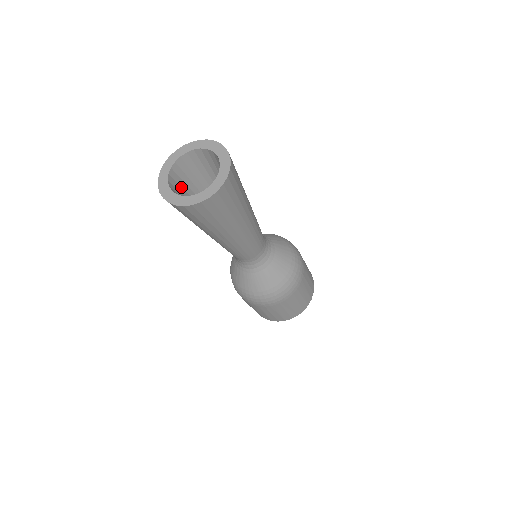
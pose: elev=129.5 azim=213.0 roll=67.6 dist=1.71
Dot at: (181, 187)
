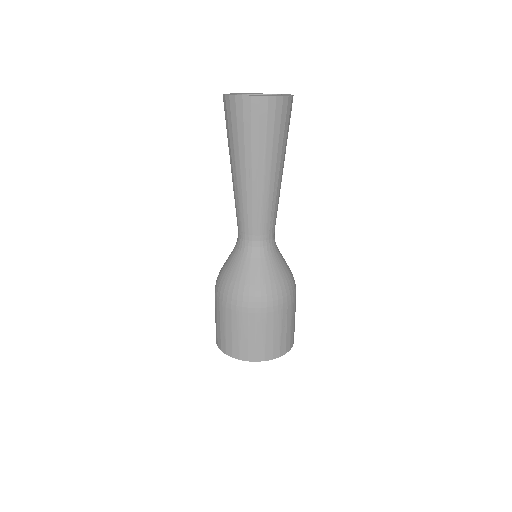
Dot at: occluded
